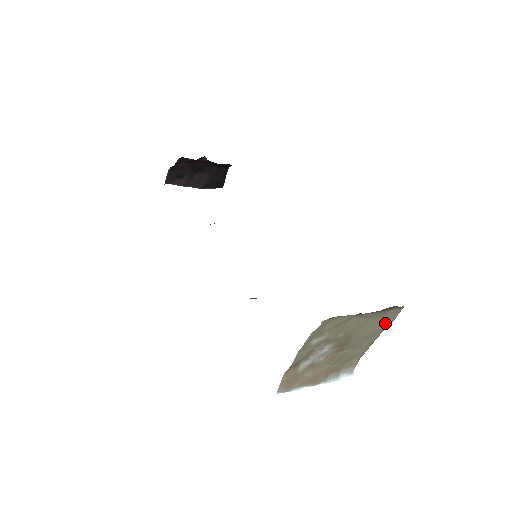
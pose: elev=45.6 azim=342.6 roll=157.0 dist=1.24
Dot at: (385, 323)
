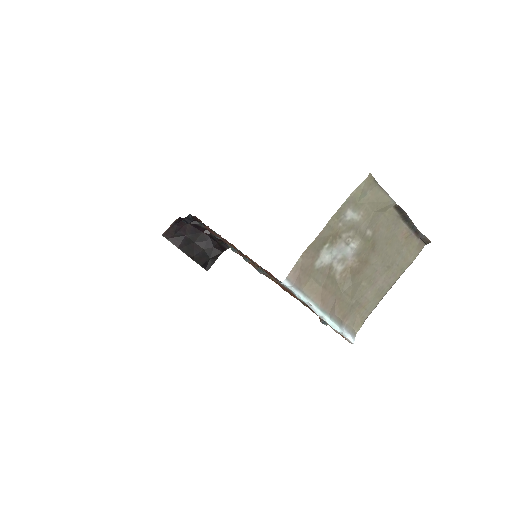
Dot at: (405, 259)
